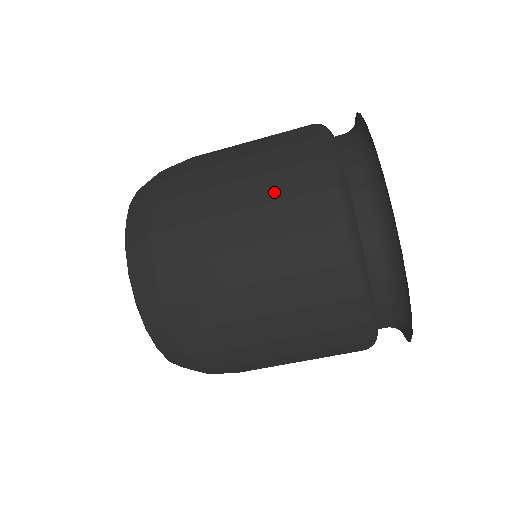
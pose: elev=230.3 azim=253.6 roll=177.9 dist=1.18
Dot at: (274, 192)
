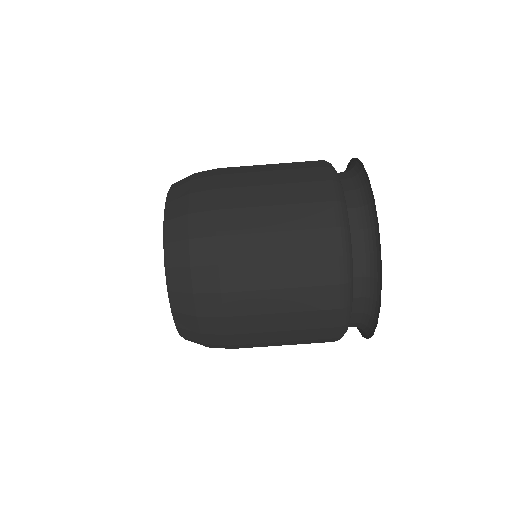
Dot at: (292, 197)
